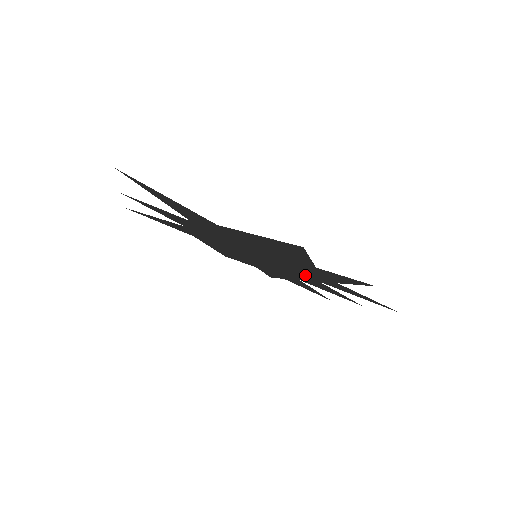
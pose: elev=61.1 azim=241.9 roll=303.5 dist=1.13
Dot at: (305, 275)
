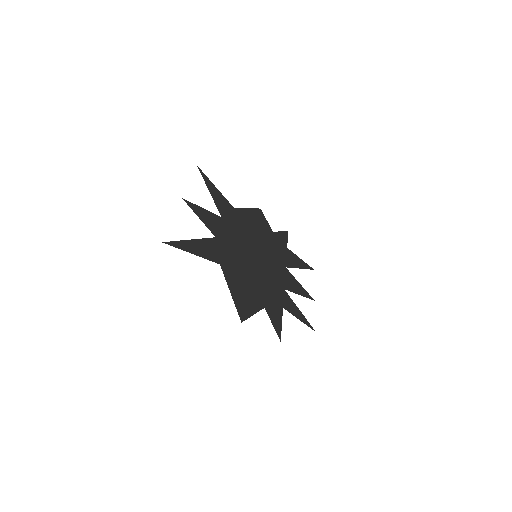
Dot at: (277, 283)
